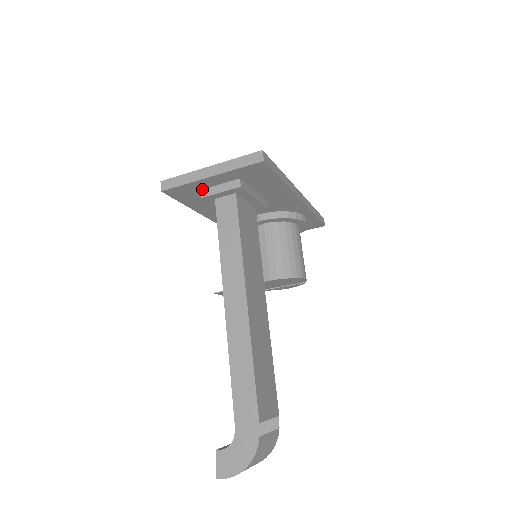
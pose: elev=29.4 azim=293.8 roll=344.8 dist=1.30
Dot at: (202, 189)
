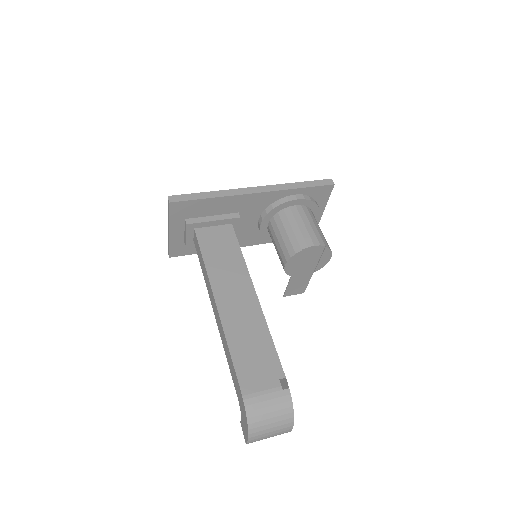
Dot at: (184, 240)
